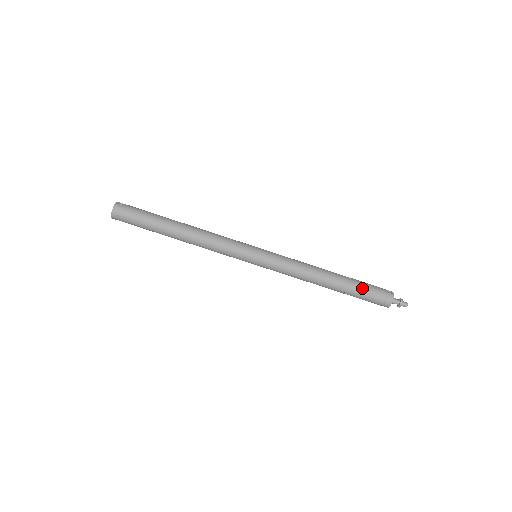
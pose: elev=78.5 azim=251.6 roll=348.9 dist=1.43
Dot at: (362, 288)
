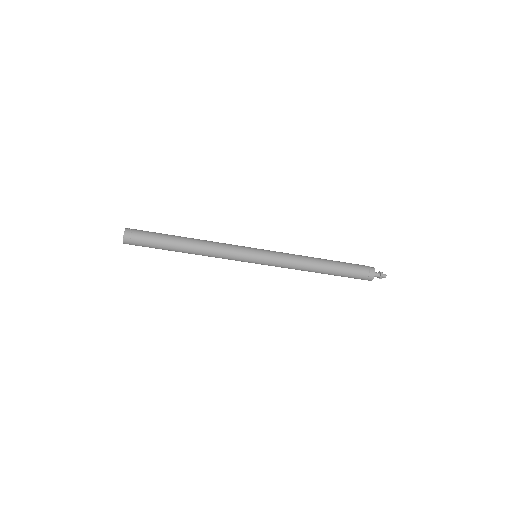
Dot at: (349, 267)
